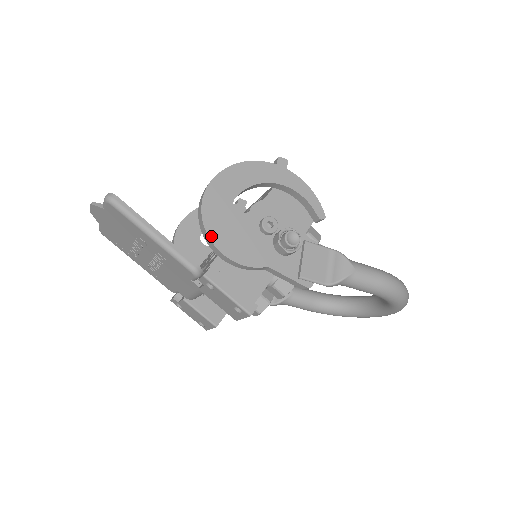
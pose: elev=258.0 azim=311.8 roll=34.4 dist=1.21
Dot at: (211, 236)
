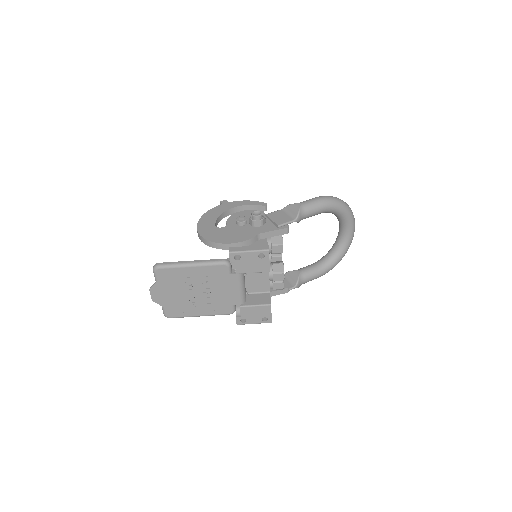
Dot at: (218, 242)
